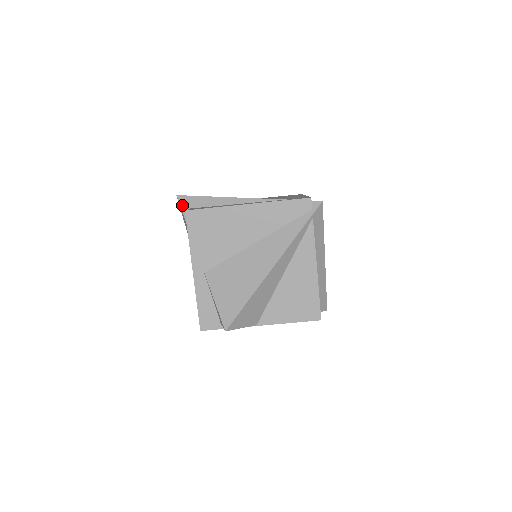
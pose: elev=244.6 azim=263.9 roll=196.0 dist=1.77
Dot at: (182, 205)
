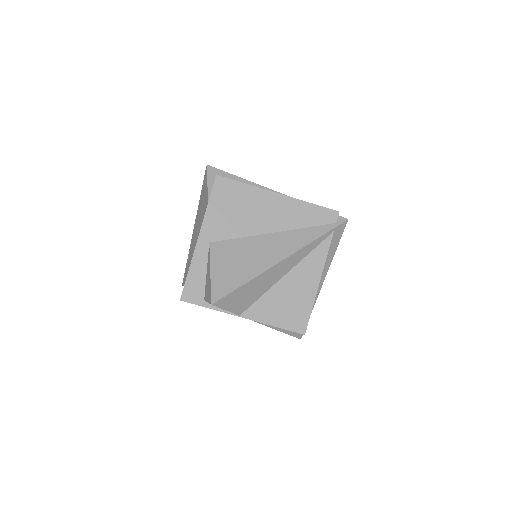
Dot at: (209, 175)
